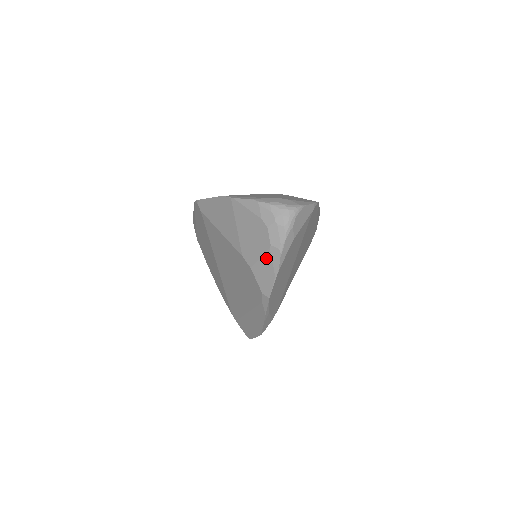
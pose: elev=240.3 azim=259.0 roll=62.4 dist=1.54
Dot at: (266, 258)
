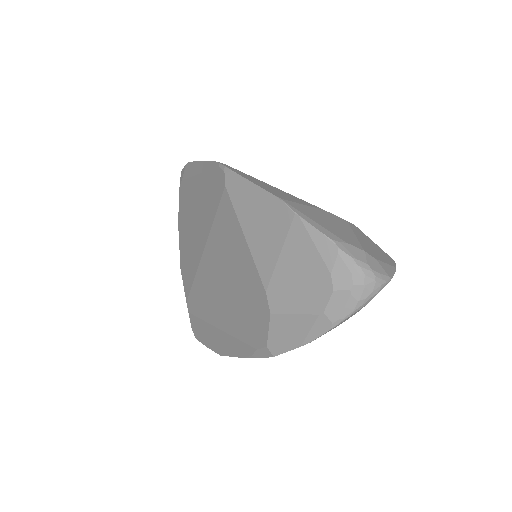
Dot at: (304, 320)
